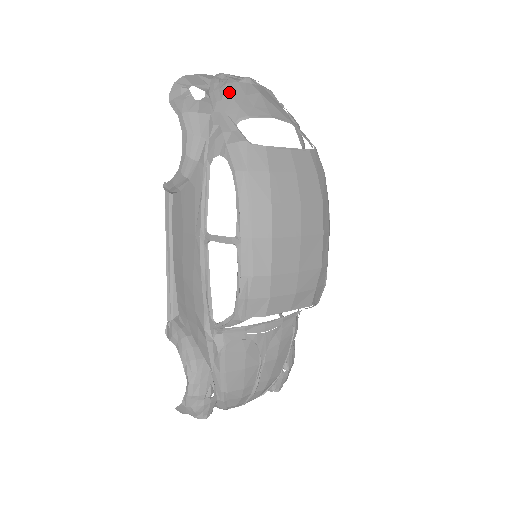
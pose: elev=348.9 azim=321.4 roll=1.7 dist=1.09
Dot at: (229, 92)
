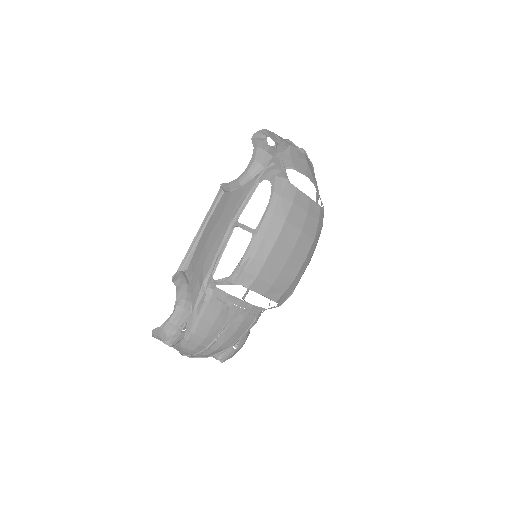
Dot at: (289, 150)
